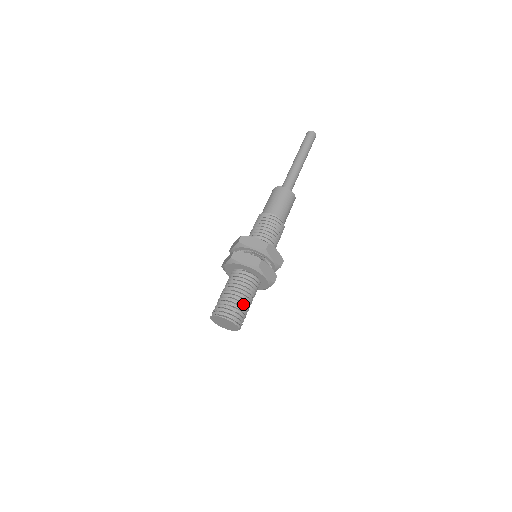
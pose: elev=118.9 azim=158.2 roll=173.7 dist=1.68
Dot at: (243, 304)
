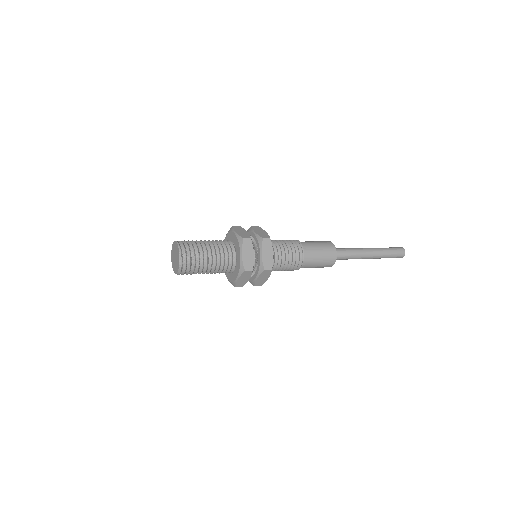
Dot at: (202, 253)
